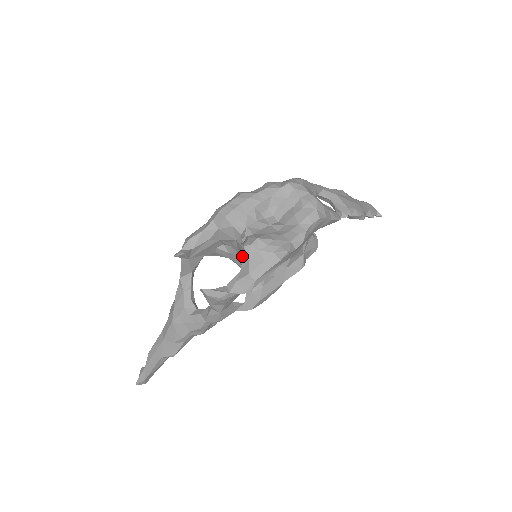
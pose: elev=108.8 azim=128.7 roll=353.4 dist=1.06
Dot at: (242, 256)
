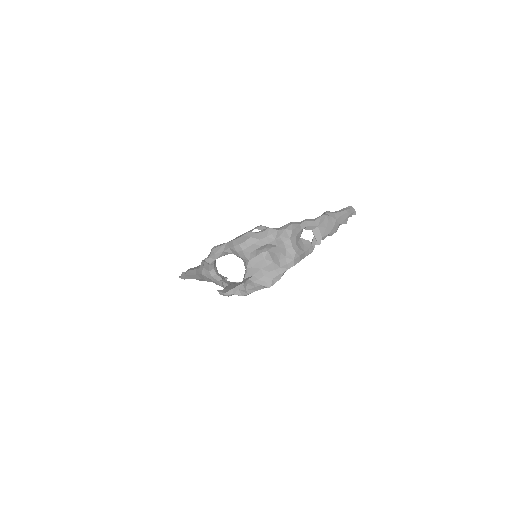
Dot at: occluded
